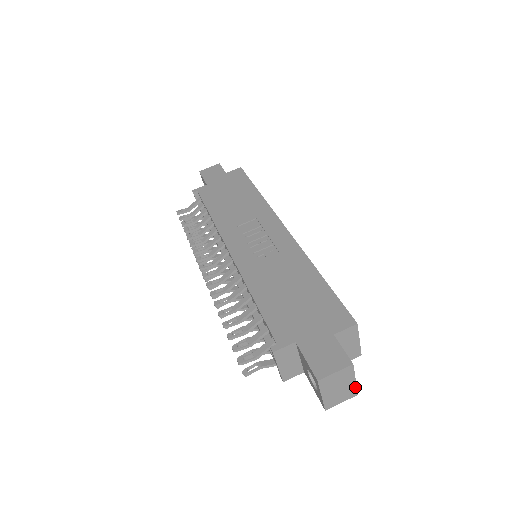
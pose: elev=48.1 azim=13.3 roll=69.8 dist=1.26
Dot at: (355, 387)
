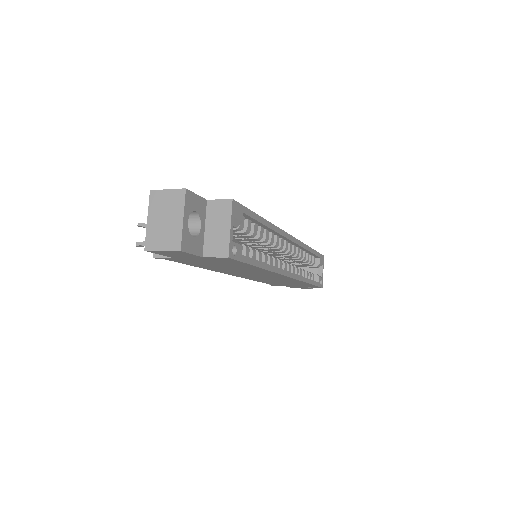
Dot at: (181, 233)
